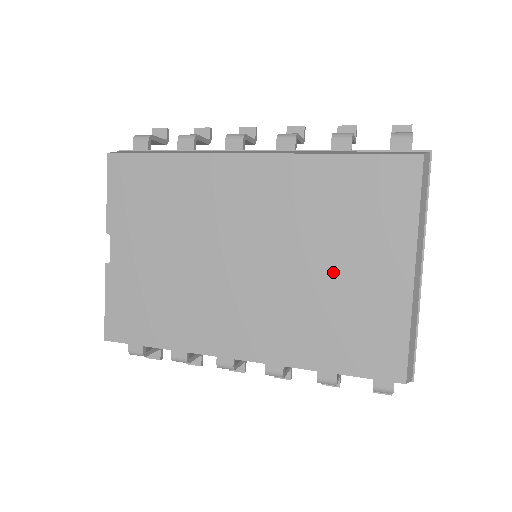
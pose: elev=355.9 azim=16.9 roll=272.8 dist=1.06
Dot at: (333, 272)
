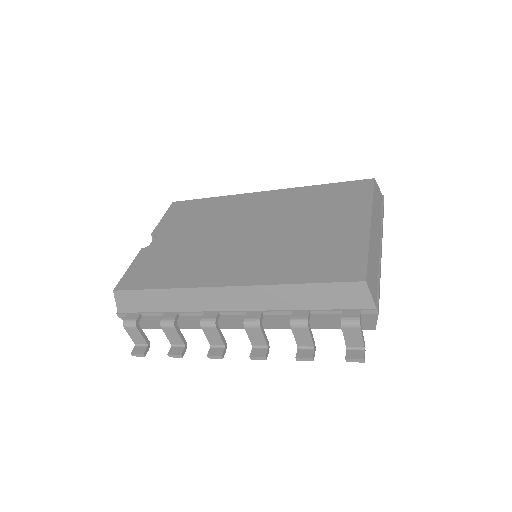
Dot at: (312, 230)
